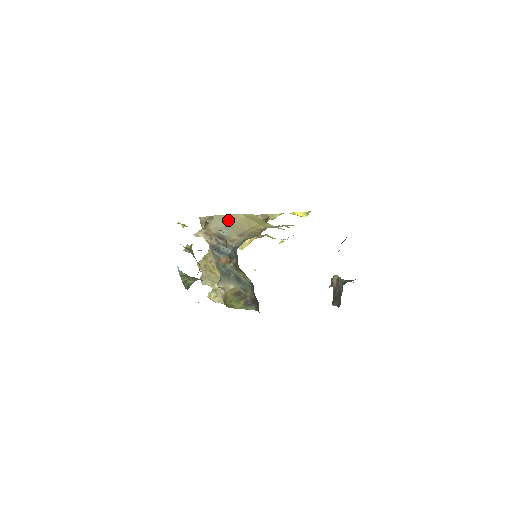
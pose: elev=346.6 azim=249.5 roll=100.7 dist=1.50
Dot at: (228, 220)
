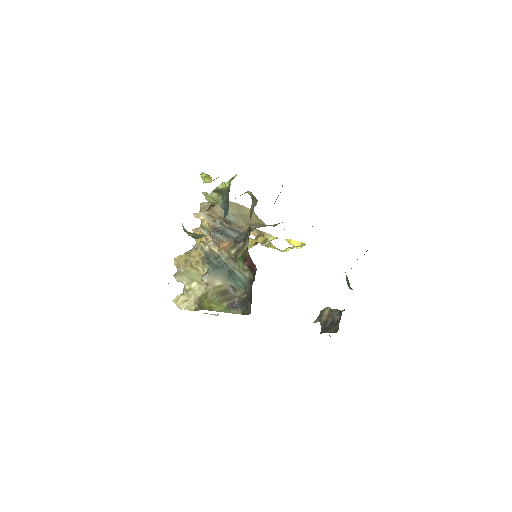
Dot at: (238, 208)
